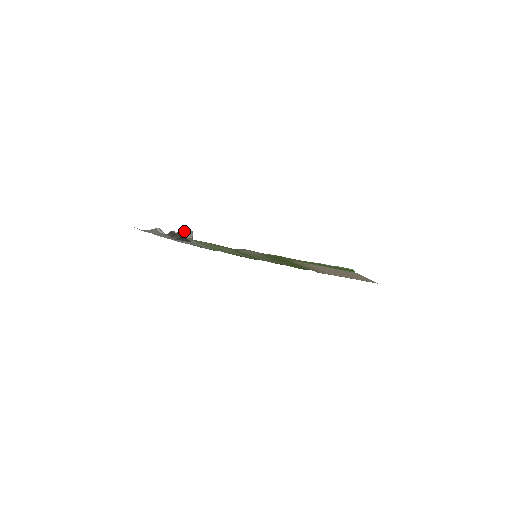
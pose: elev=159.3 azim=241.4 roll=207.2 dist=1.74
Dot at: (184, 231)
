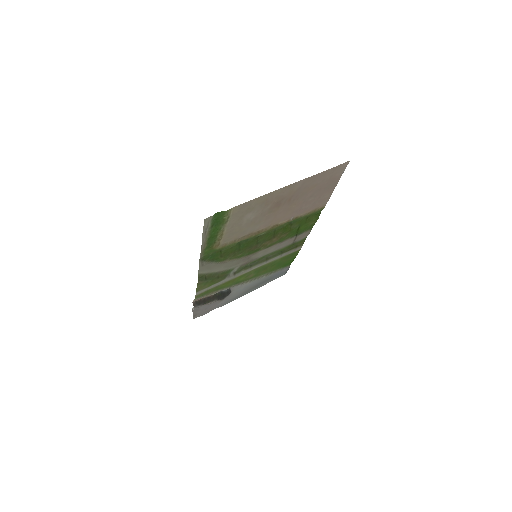
Dot at: occluded
